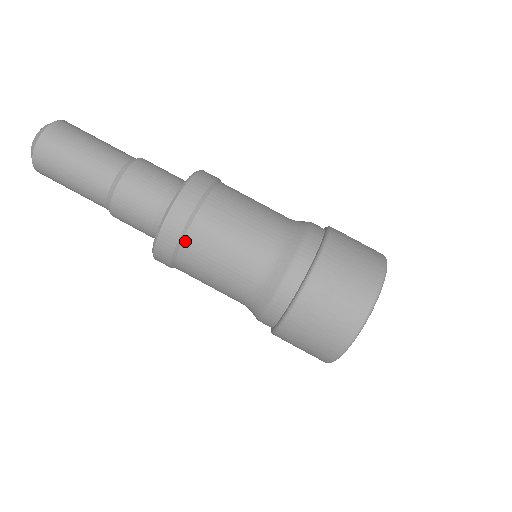
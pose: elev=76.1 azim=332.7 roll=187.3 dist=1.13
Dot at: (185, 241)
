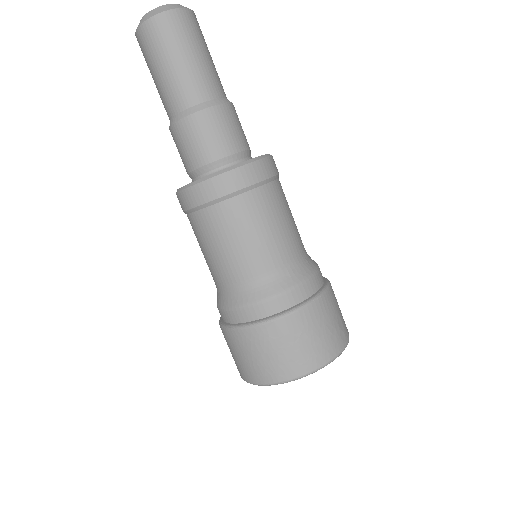
Dot at: (206, 210)
